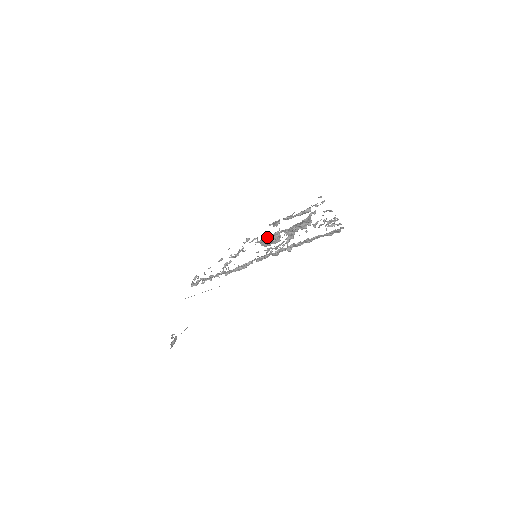
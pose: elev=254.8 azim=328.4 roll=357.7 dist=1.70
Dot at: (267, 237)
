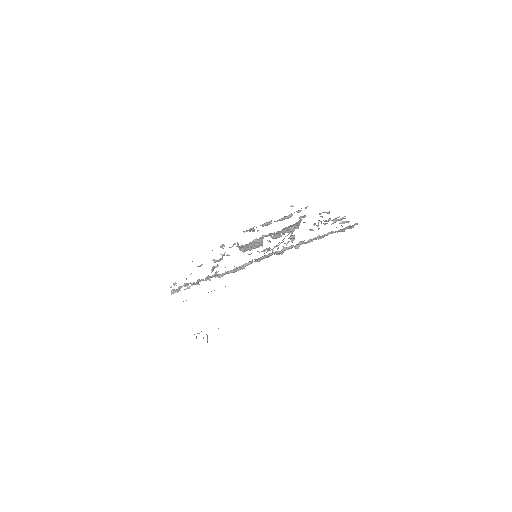
Dot at: occluded
